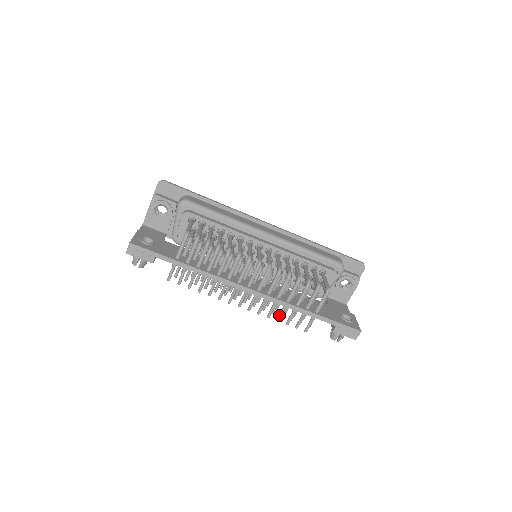
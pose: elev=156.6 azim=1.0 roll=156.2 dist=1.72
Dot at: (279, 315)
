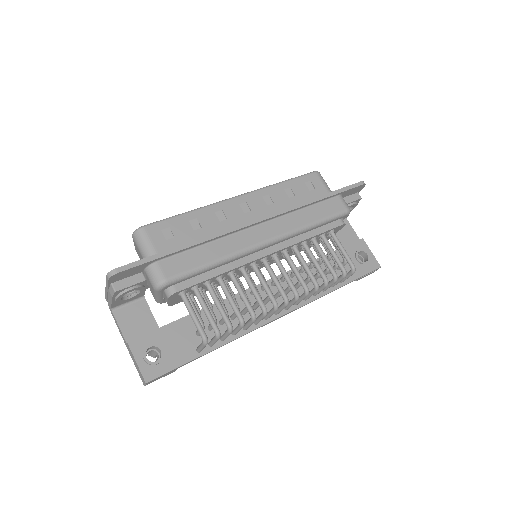
Dot at: occluded
